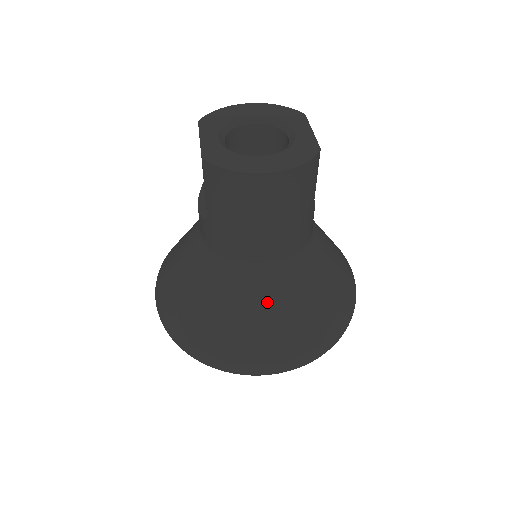
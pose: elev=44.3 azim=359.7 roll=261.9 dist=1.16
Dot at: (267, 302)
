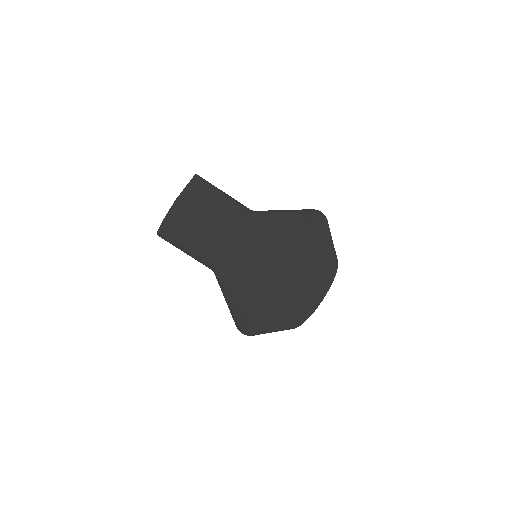
Dot at: (228, 286)
